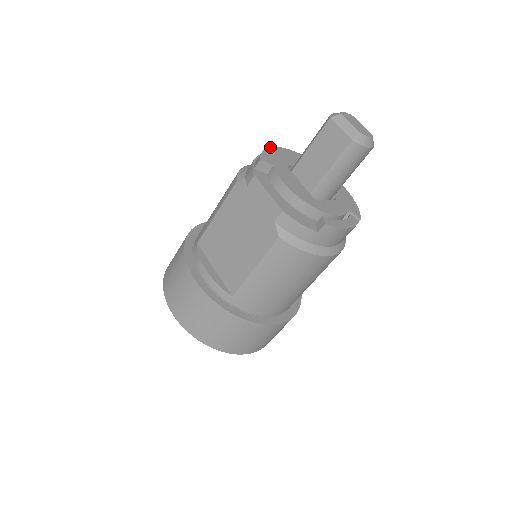
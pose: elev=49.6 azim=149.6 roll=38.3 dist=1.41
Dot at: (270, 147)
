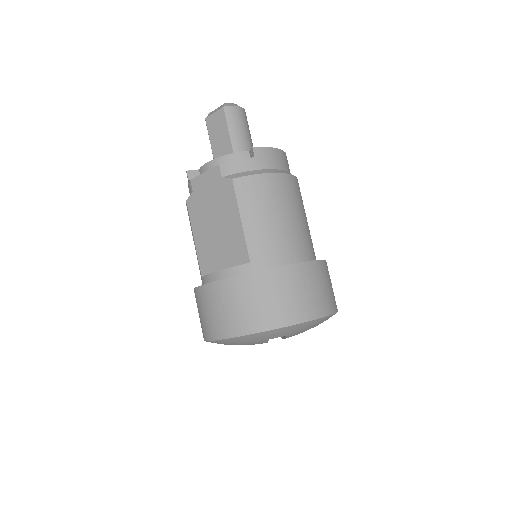
Dot at: occluded
